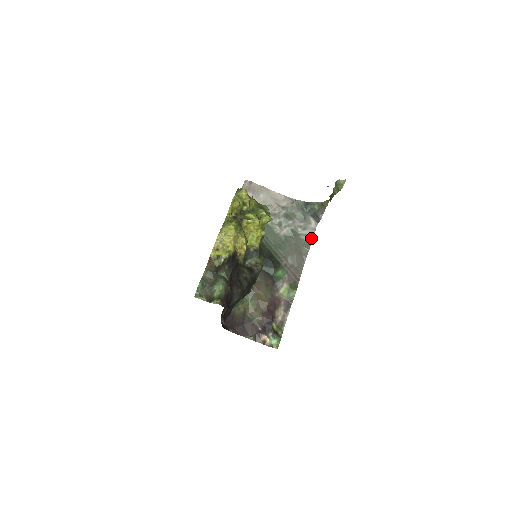
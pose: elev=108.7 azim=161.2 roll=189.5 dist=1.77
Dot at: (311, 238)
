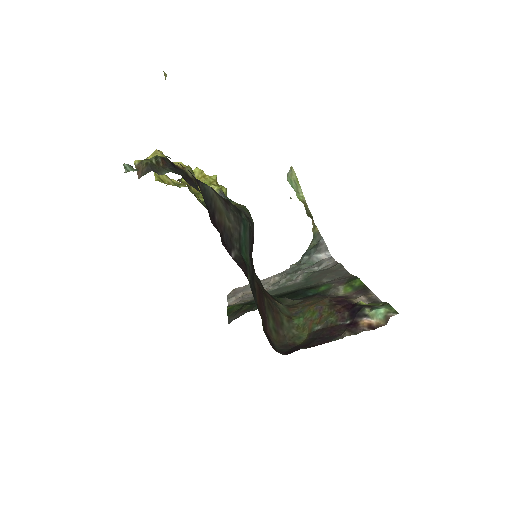
Dot at: (334, 263)
